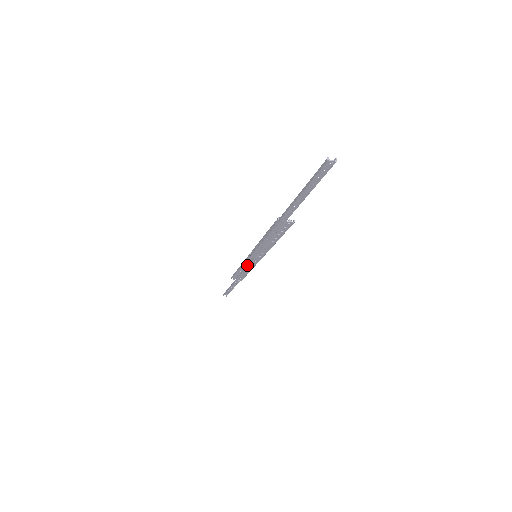
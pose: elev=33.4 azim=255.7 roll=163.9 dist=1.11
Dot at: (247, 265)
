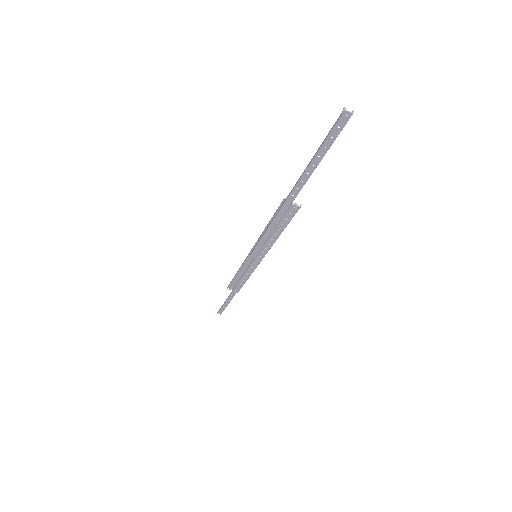
Dot at: (246, 269)
